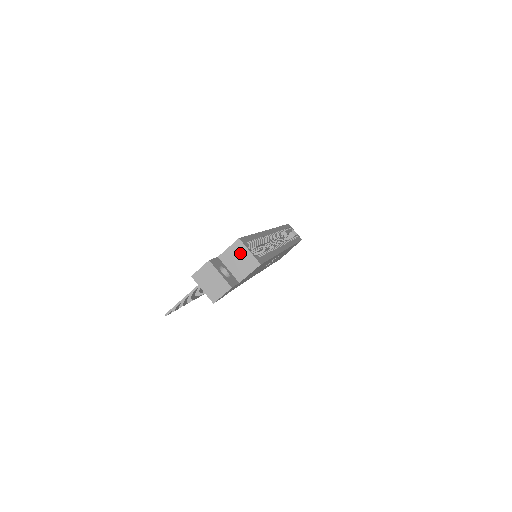
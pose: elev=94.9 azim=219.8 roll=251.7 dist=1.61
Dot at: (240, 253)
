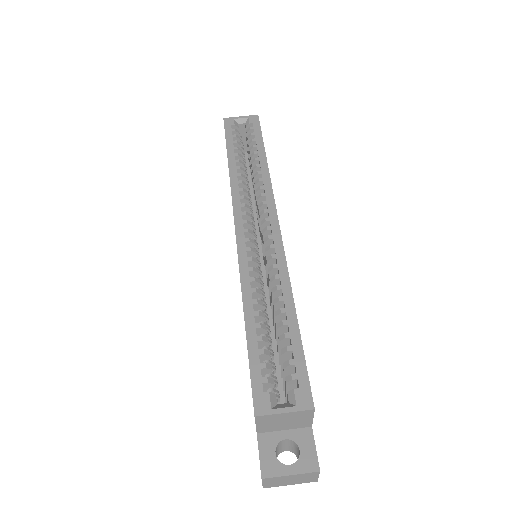
Dot at: (276, 420)
